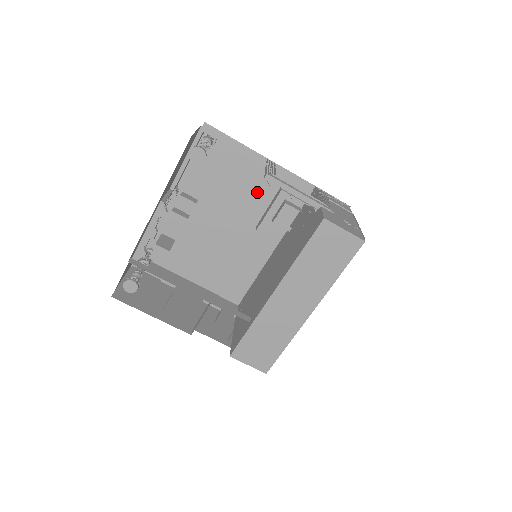
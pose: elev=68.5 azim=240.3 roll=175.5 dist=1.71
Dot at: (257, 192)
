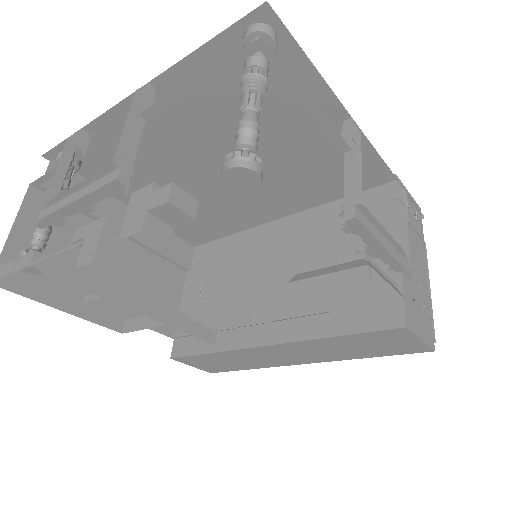
Dot at: (300, 152)
